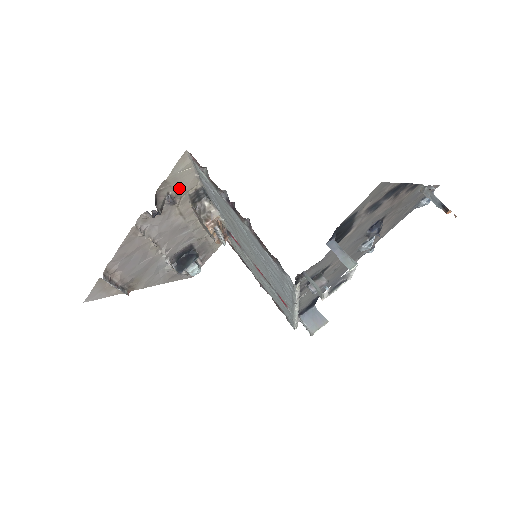
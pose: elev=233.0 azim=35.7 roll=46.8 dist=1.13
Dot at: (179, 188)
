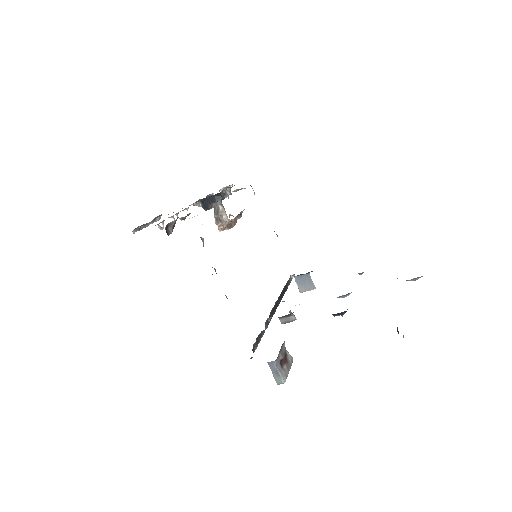
Dot at: occluded
